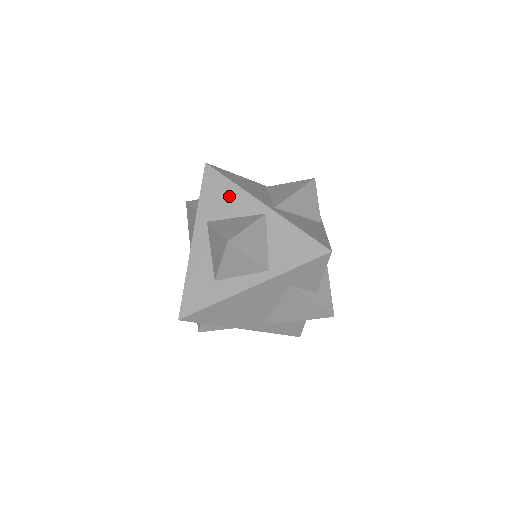
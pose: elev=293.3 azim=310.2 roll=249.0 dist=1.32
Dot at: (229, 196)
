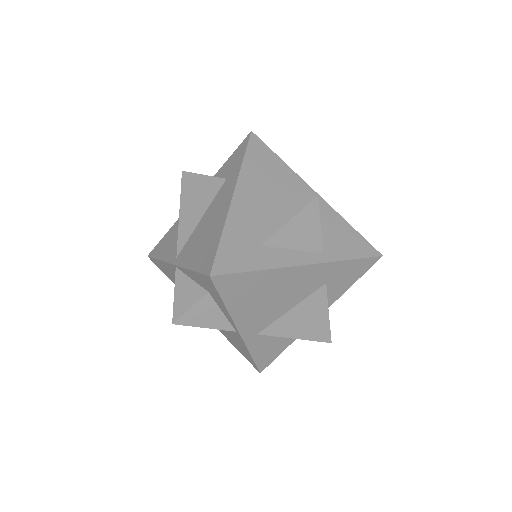
Dot at: (278, 170)
